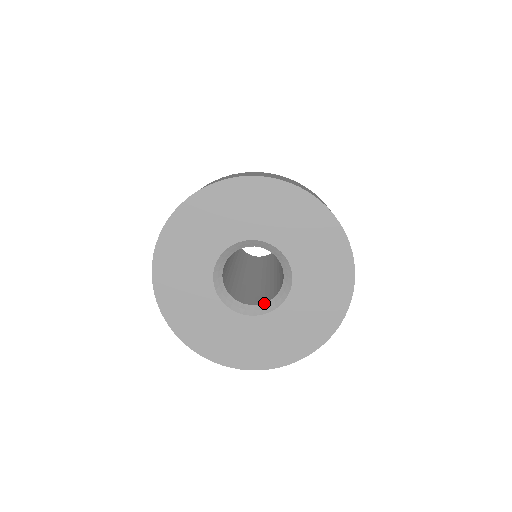
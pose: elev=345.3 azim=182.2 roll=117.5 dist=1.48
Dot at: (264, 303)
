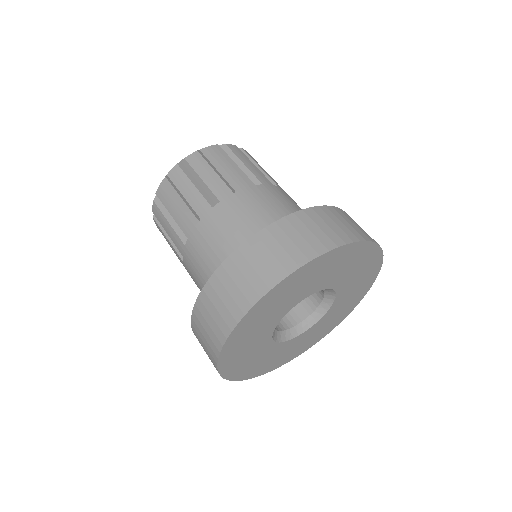
Dot at: (317, 308)
